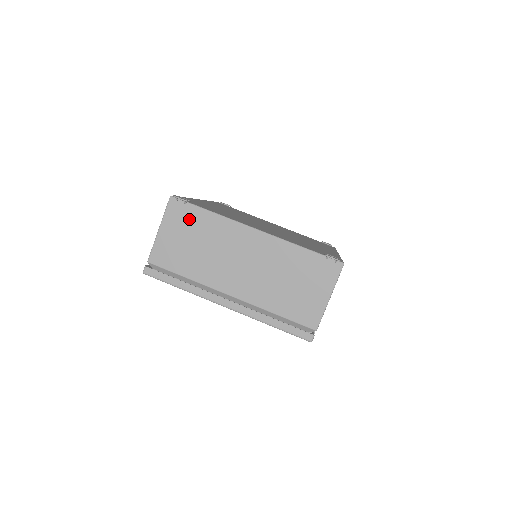
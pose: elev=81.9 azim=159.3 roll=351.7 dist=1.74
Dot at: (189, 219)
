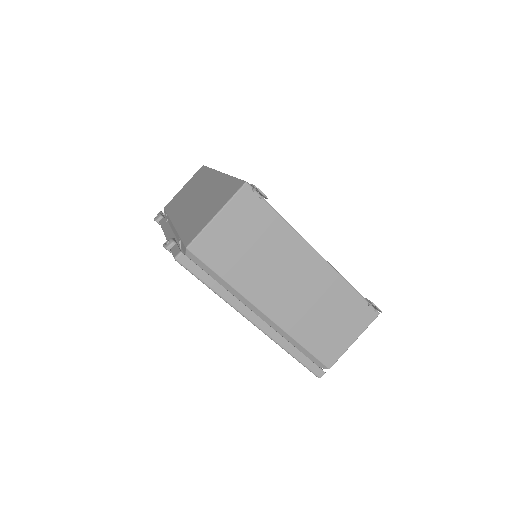
Dot at: (256, 217)
